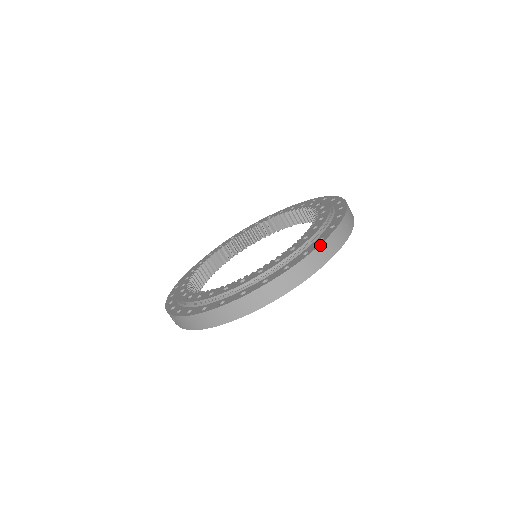
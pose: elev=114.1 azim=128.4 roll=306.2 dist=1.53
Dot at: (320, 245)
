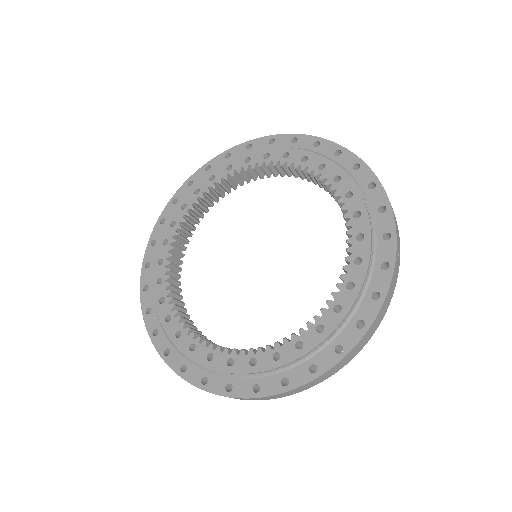
Dot at: (379, 312)
